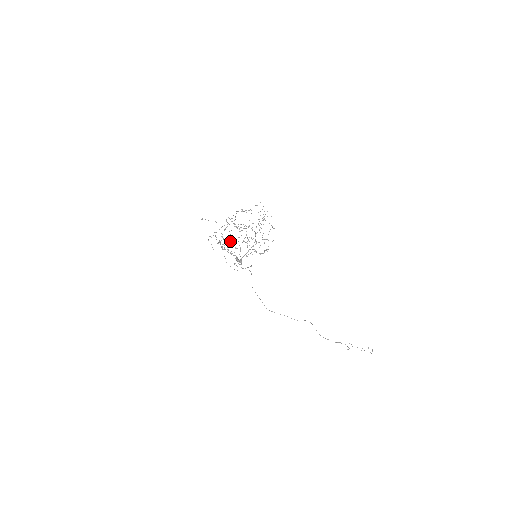
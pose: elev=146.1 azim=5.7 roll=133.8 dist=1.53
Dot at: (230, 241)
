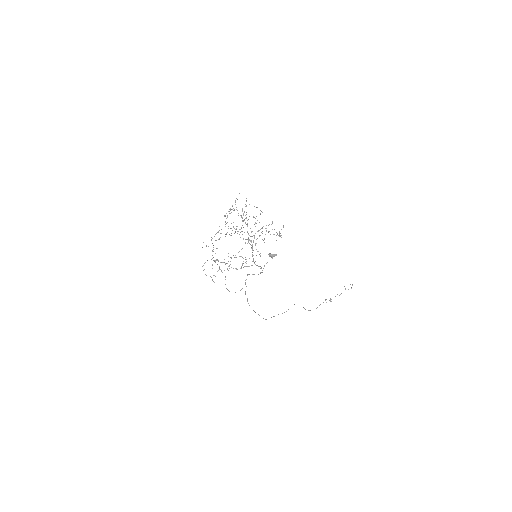
Dot at: occluded
